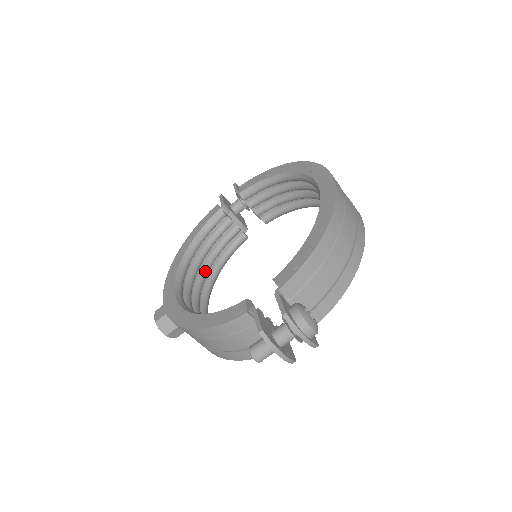
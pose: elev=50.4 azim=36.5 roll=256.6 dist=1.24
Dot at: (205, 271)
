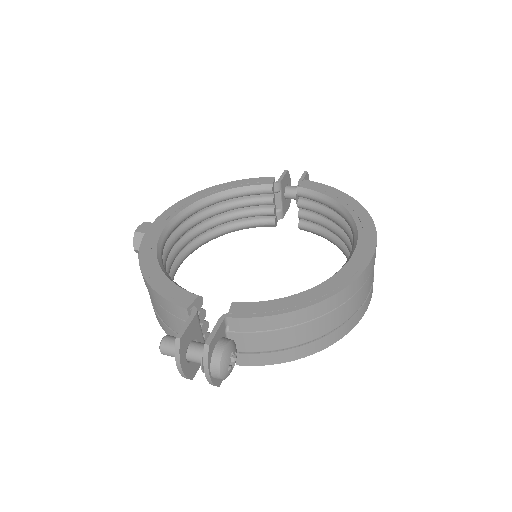
Dot at: (215, 223)
